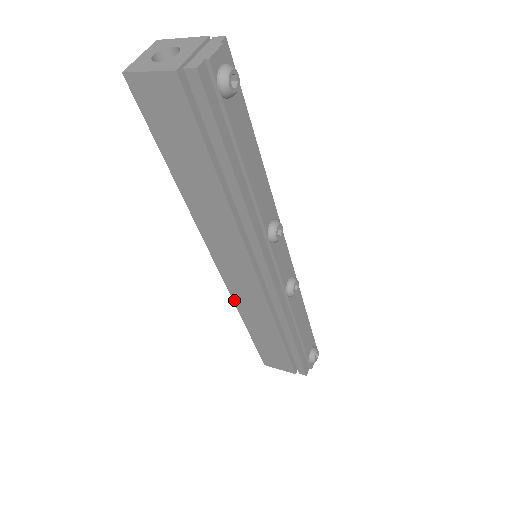
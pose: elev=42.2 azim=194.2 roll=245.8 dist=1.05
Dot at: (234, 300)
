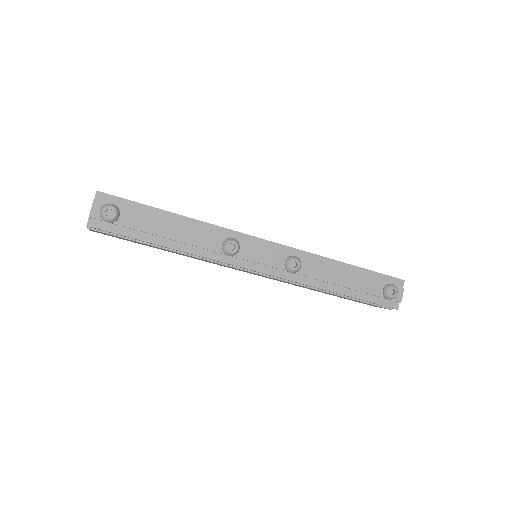
Dot at: occluded
